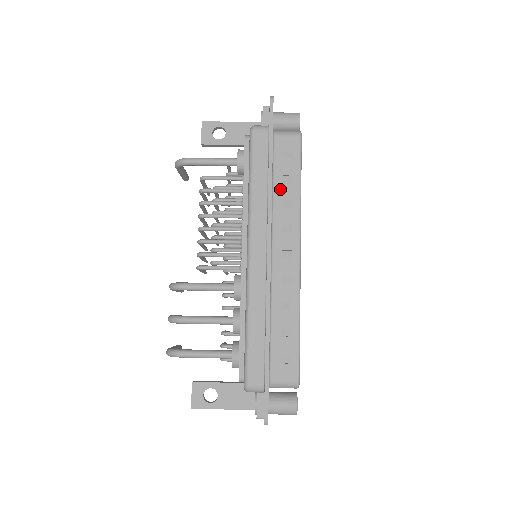
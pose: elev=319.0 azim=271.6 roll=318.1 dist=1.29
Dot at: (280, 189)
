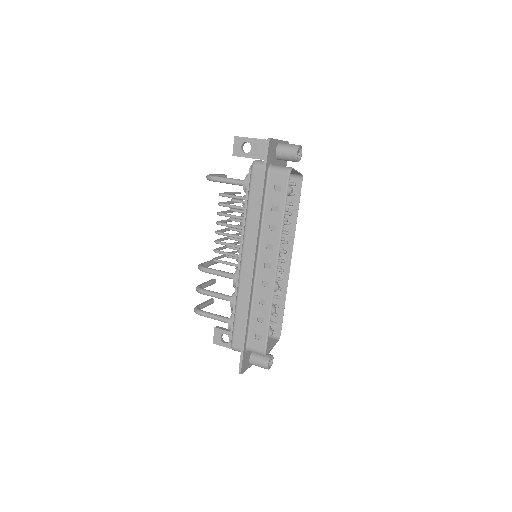
Dot at: (268, 216)
